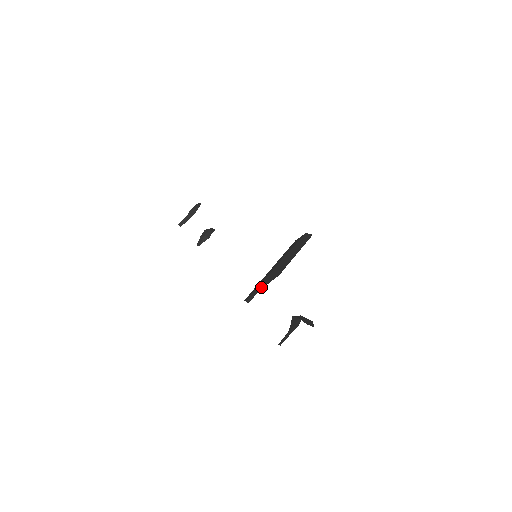
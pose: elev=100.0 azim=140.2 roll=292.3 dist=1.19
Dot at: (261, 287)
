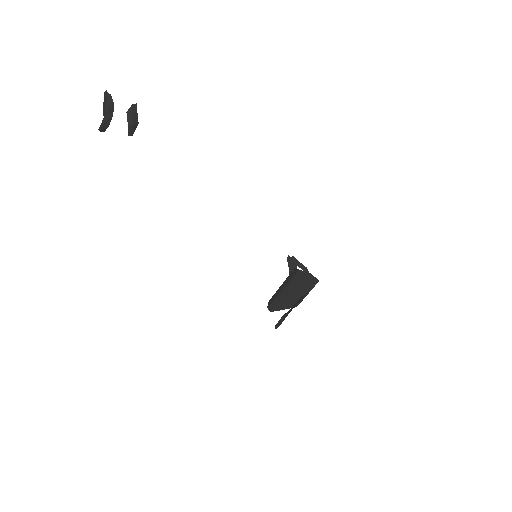
Dot at: (282, 308)
